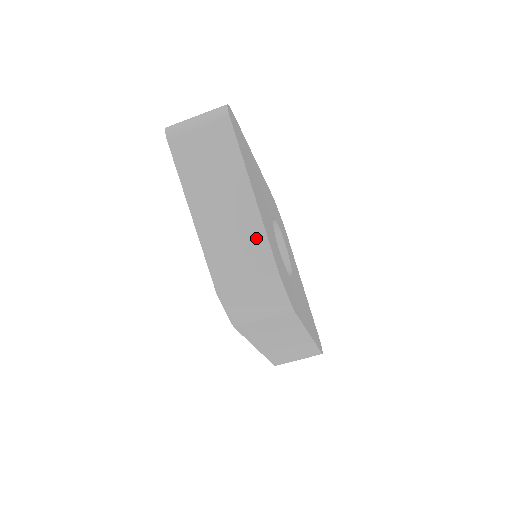
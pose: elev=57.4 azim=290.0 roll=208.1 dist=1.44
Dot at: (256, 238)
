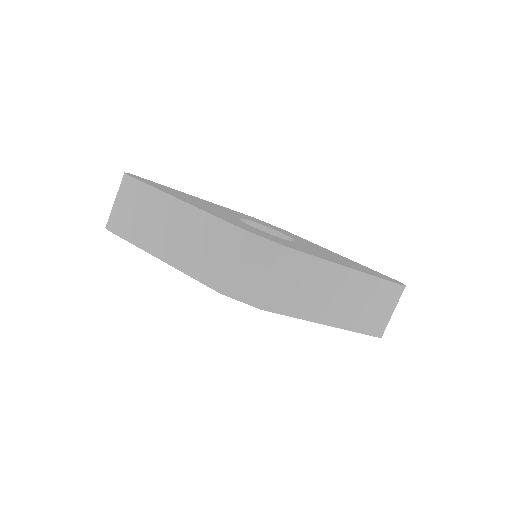
Dot at: (206, 224)
